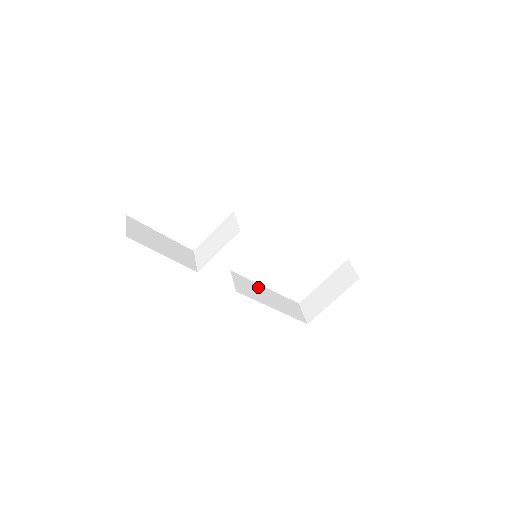
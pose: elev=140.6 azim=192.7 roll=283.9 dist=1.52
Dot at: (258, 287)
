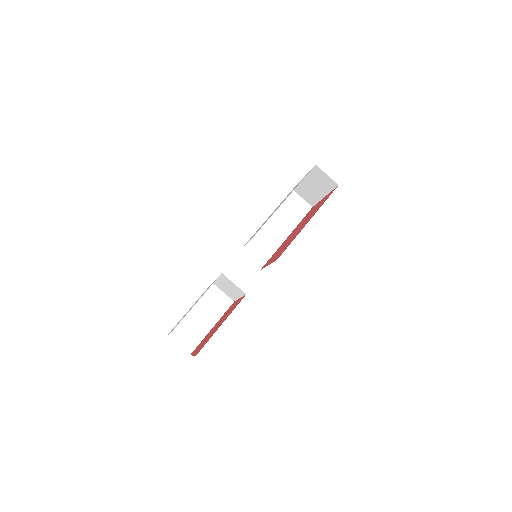
Dot at: (263, 232)
